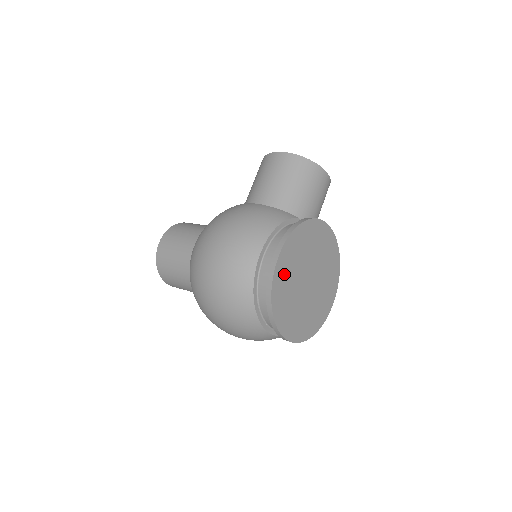
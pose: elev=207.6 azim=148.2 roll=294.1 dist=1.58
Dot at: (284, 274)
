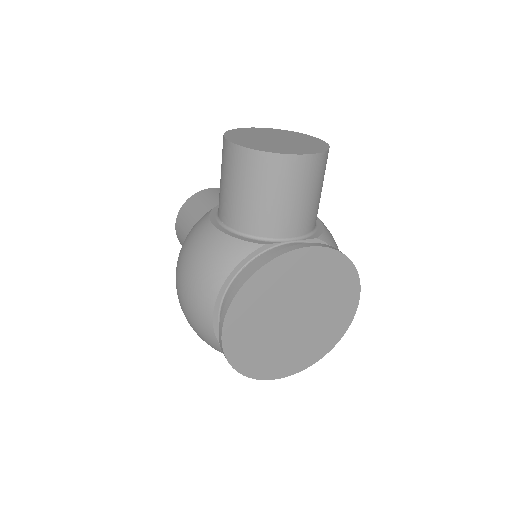
Dot at: (242, 339)
